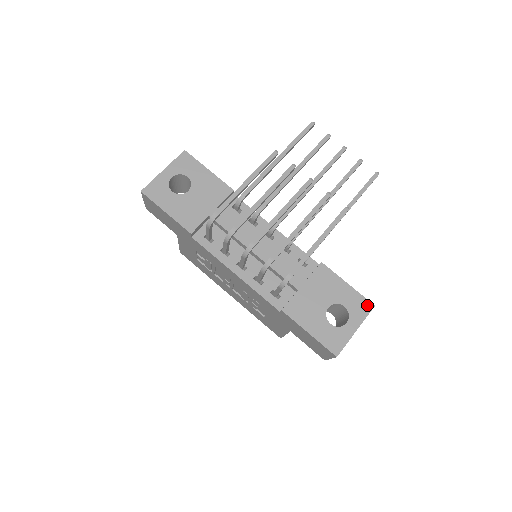
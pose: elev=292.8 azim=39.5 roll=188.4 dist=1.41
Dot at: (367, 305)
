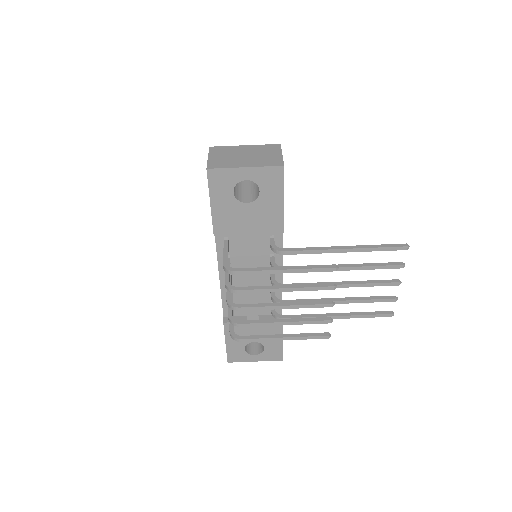
Dot at: (278, 357)
